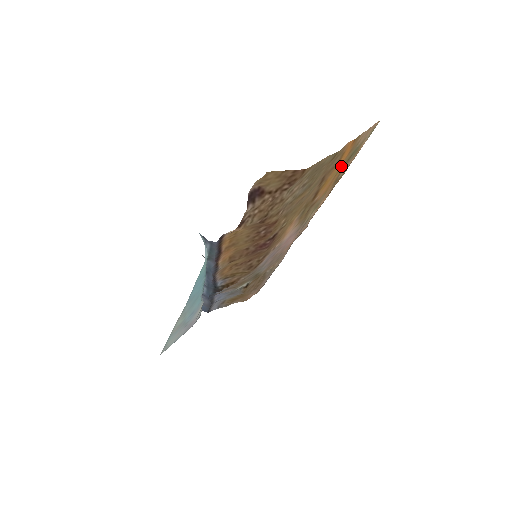
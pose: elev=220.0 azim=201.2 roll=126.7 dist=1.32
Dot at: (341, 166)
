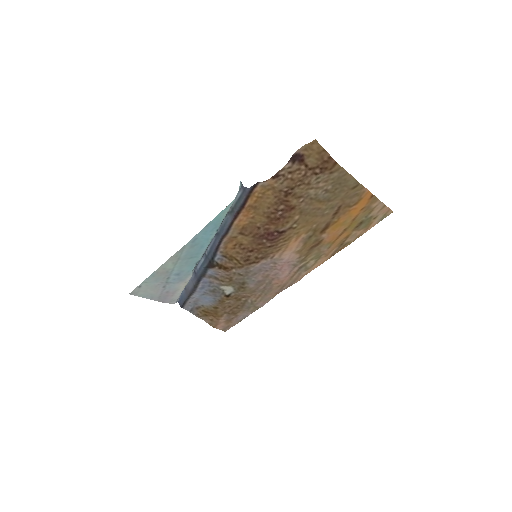
Dot at: (353, 223)
